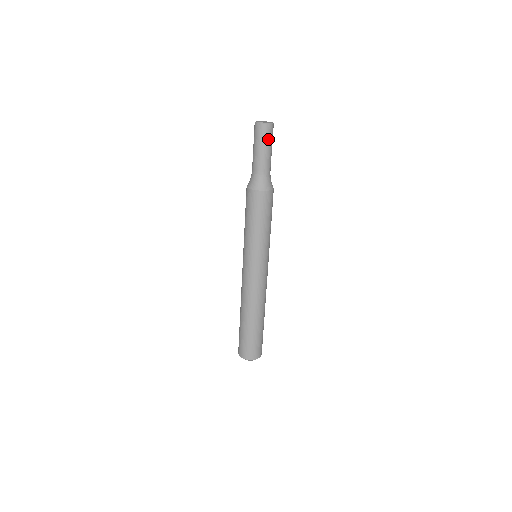
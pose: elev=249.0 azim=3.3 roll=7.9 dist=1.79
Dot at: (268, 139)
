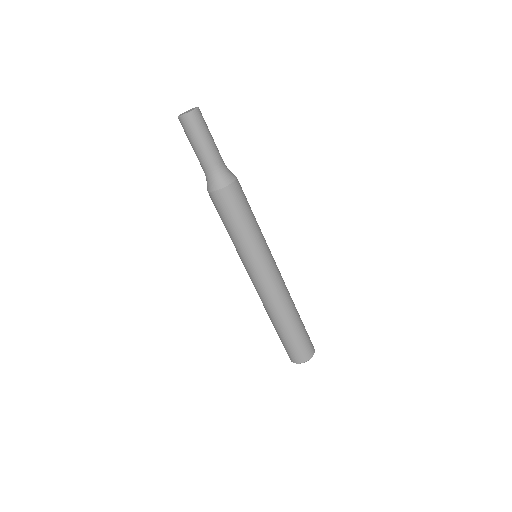
Dot at: (201, 128)
